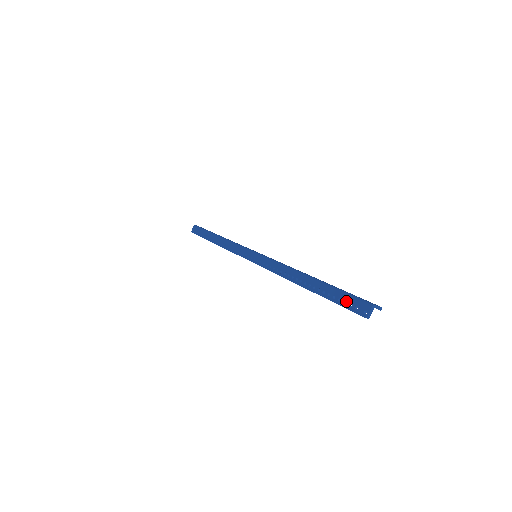
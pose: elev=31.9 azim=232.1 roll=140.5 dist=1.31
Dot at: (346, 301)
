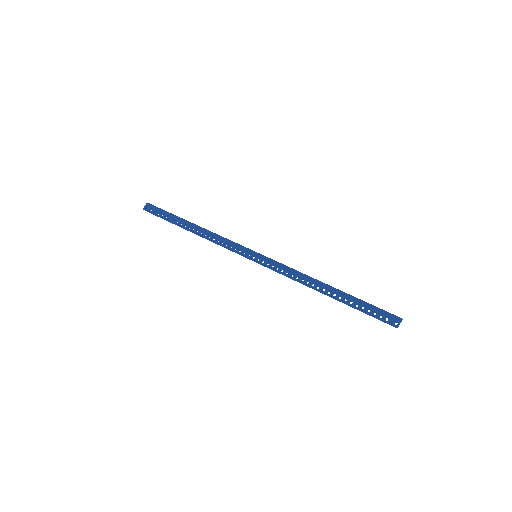
Dot at: (376, 313)
